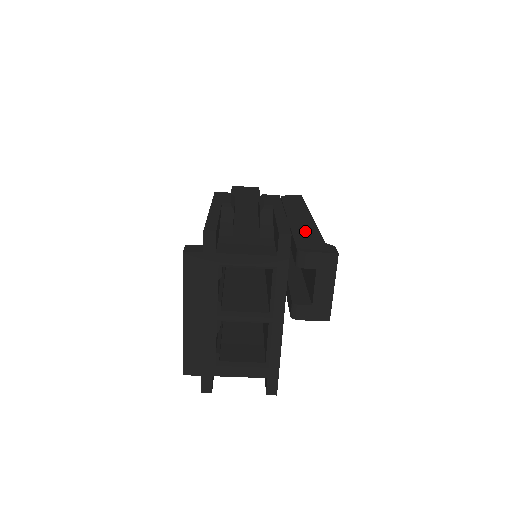
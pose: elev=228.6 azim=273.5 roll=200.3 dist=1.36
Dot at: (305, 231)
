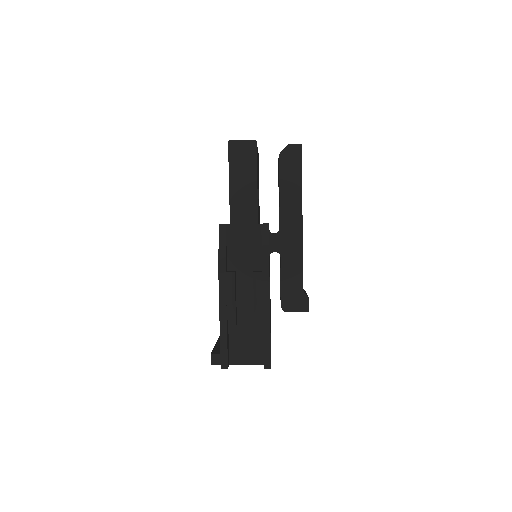
Dot at: (291, 267)
